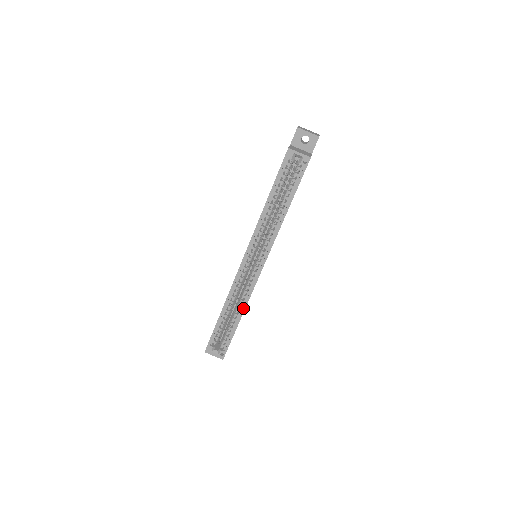
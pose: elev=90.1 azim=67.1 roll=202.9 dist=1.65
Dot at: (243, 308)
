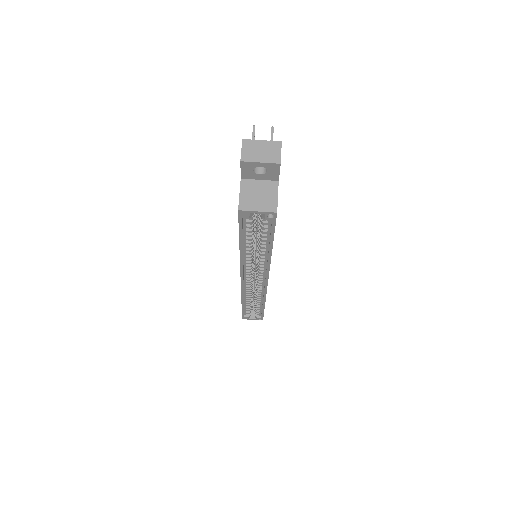
Dot at: (263, 301)
